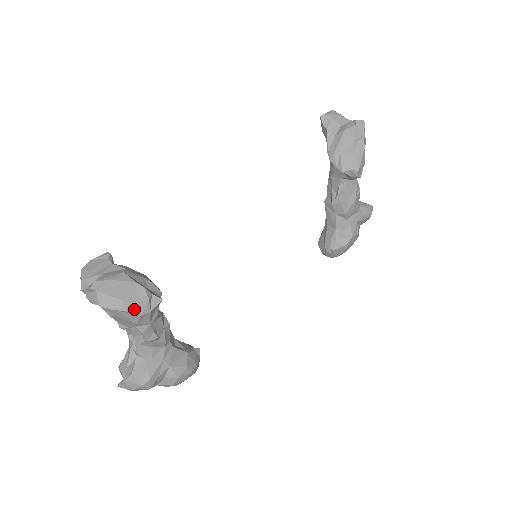
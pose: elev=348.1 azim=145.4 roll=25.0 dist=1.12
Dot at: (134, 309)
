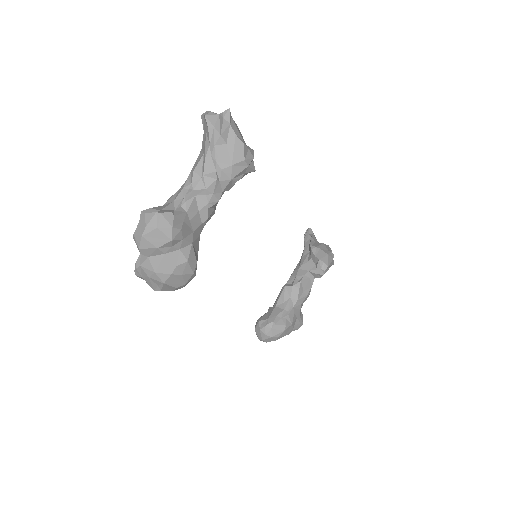
Dot at: (245, 150)
